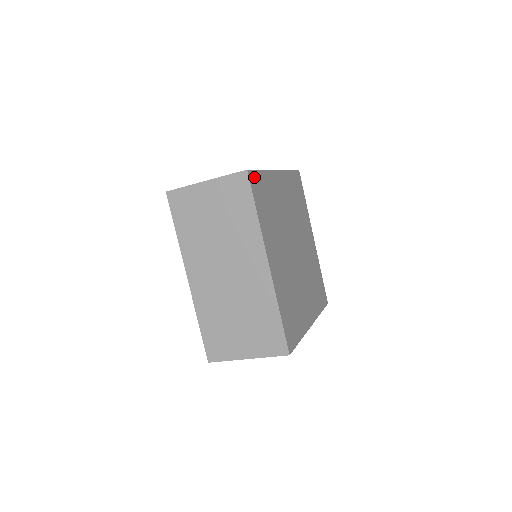
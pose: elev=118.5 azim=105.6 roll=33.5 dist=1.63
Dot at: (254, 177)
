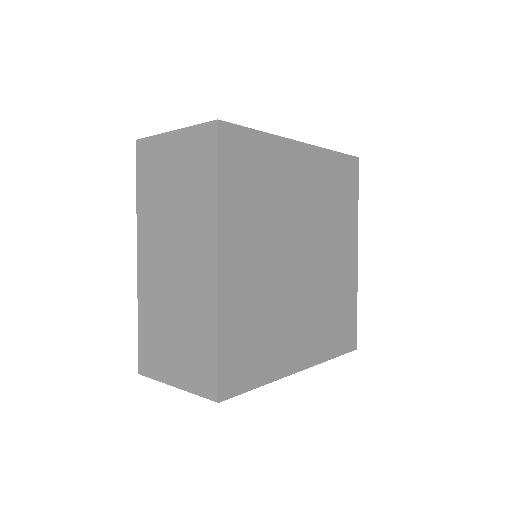
Dot at: (233, 135)
